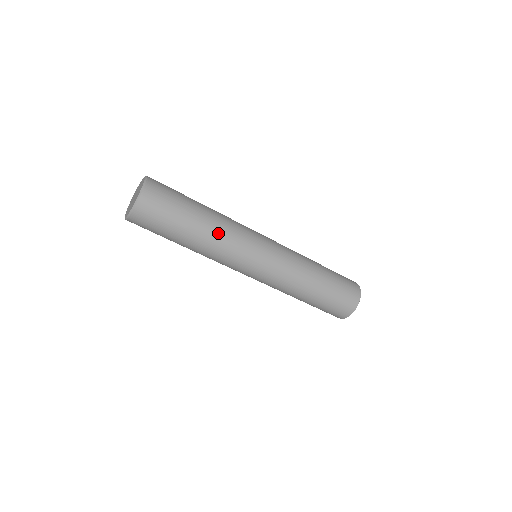
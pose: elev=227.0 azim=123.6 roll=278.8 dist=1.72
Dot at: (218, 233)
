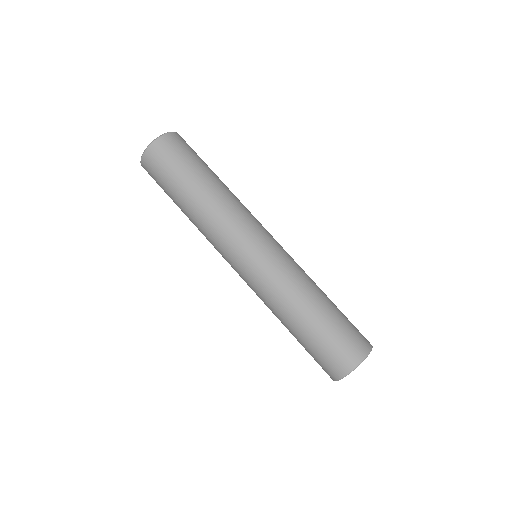
Dot at: occluded
